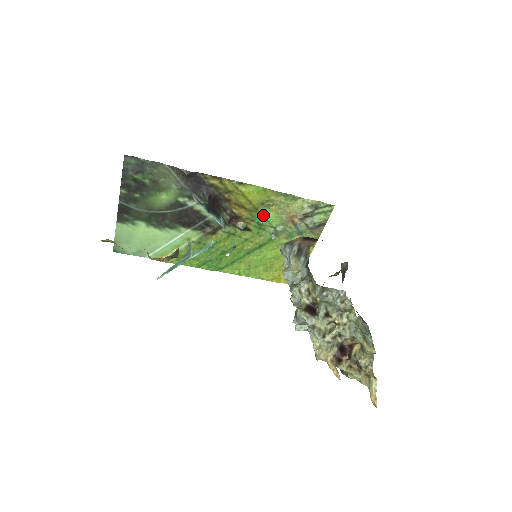
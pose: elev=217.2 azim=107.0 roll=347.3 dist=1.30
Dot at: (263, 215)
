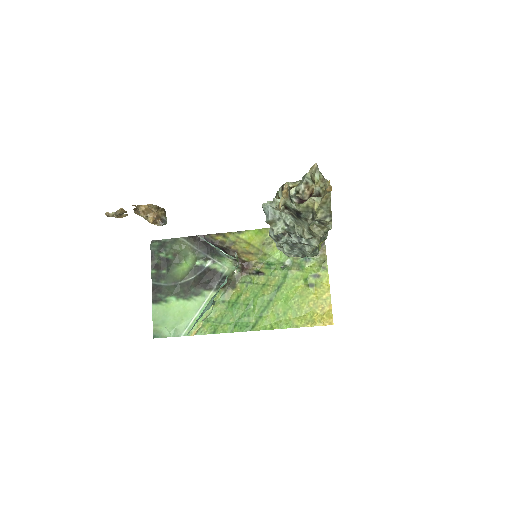
Dot at: (269, 255)
